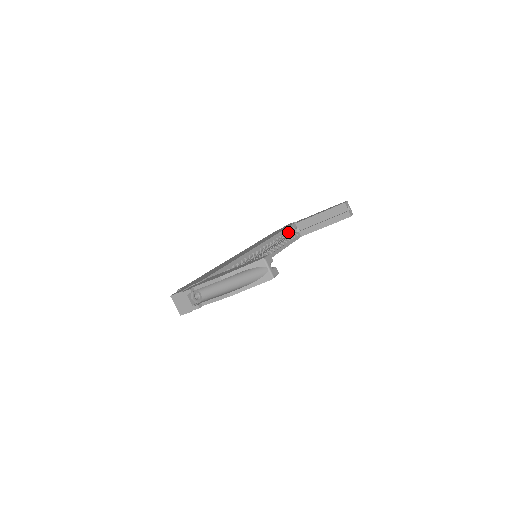
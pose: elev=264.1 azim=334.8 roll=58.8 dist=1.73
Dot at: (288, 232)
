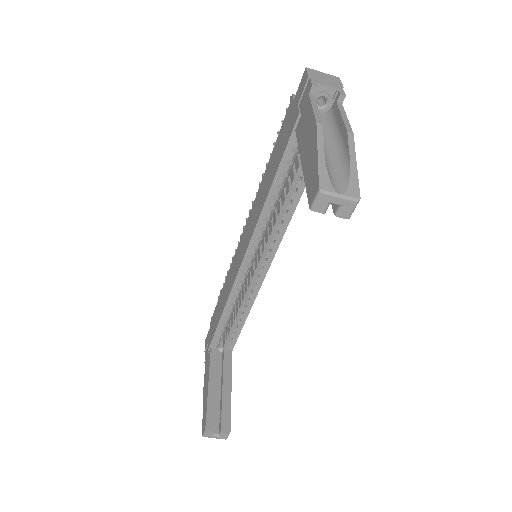
Dot at: (291, 159)
